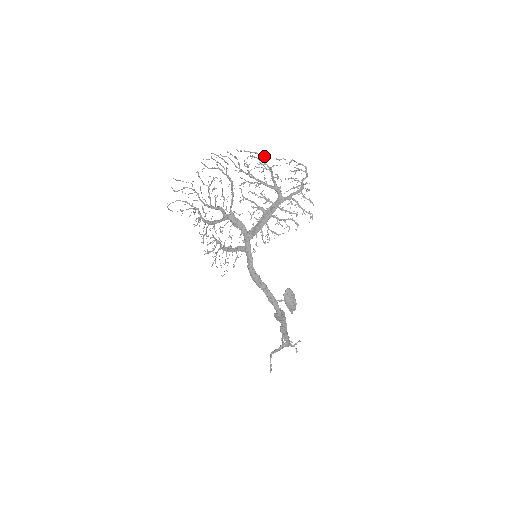
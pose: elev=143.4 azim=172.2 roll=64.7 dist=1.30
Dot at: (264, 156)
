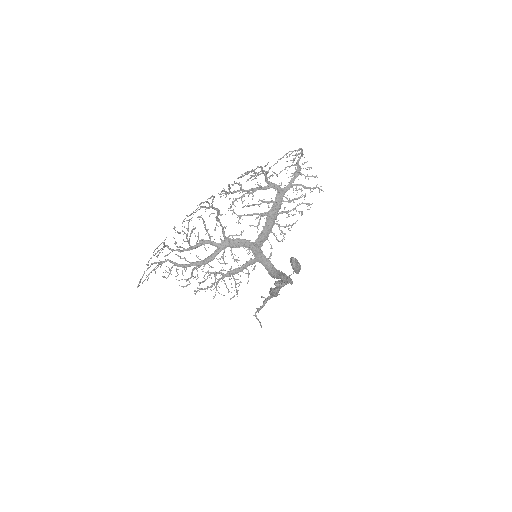
Dot at: (266, 165)
